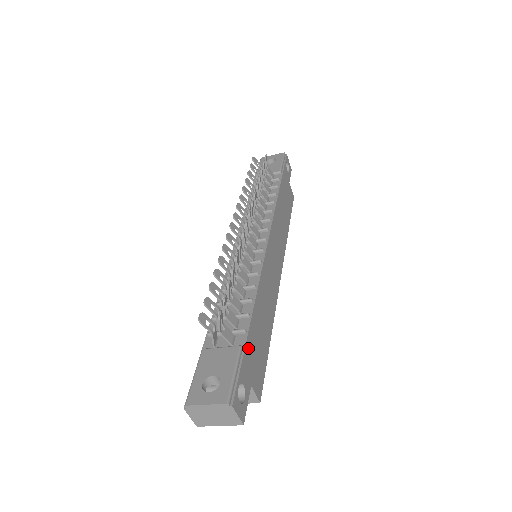
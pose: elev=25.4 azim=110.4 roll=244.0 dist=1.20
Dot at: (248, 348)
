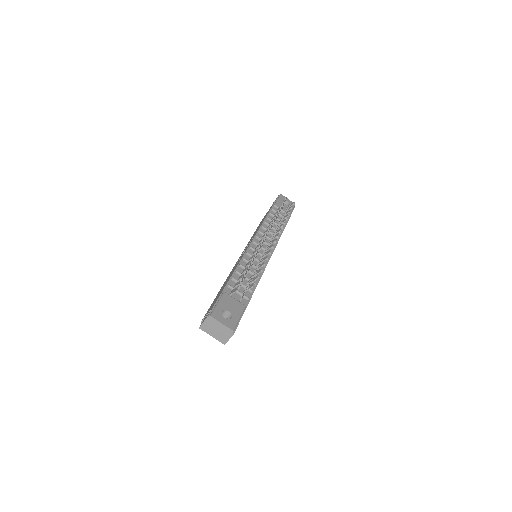
Dot at: occluded
